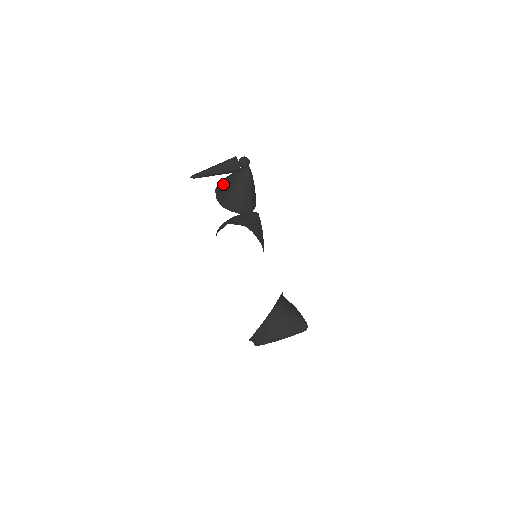
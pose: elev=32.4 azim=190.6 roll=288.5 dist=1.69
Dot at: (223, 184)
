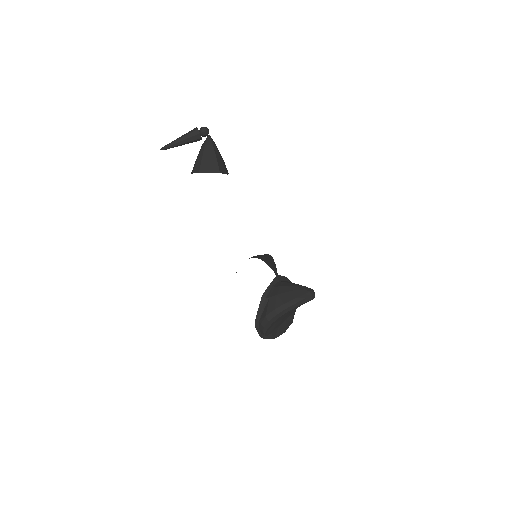
Dot at: occluded
